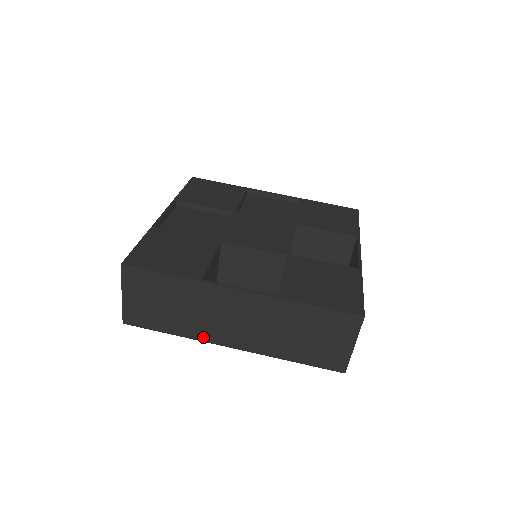
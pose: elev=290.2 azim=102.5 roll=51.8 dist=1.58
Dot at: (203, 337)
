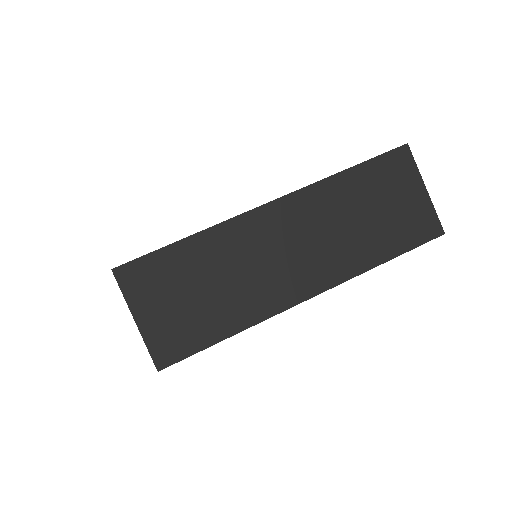
Dot at: (269, 309)
